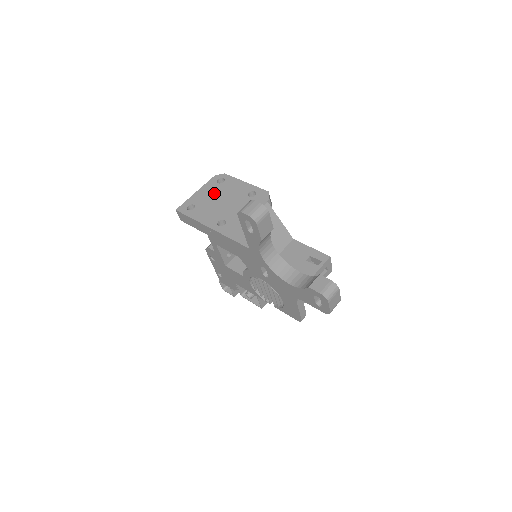
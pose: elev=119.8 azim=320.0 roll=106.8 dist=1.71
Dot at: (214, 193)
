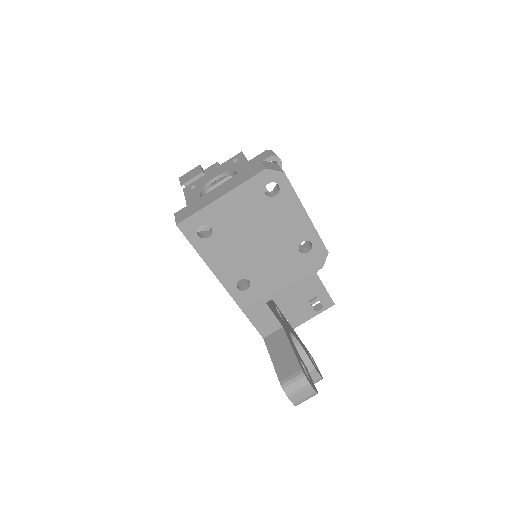
Dot at: (251, 217)
